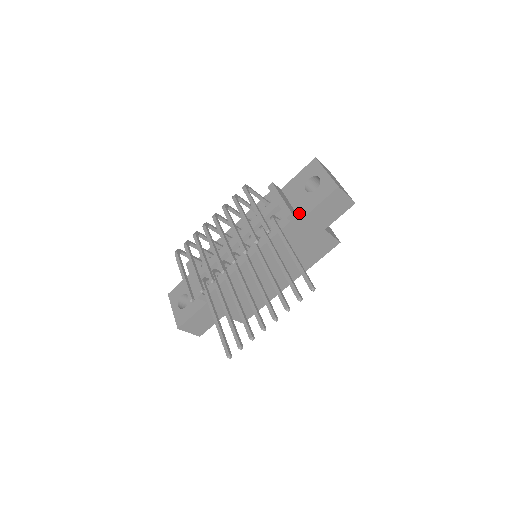
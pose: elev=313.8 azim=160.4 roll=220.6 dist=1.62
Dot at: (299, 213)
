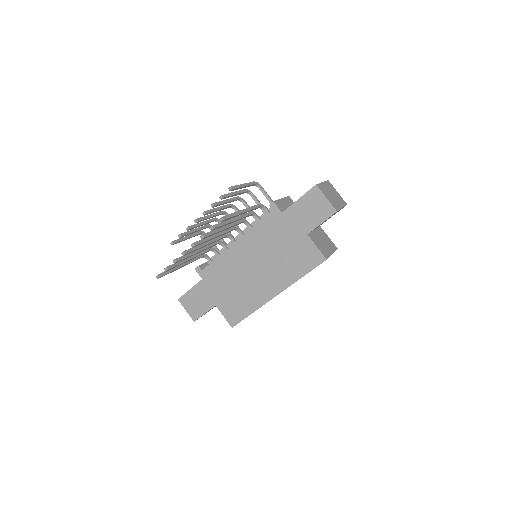
Dot at: occluded
